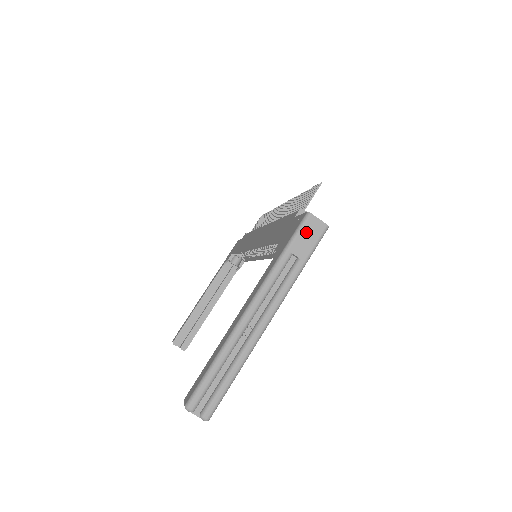
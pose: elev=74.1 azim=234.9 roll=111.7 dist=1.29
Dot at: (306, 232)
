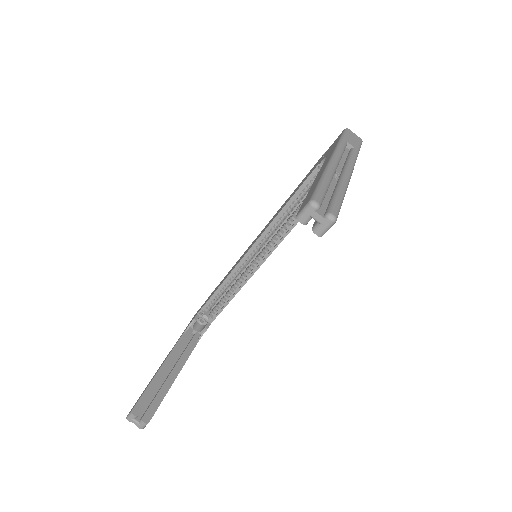
Dot at: (350, 136)
